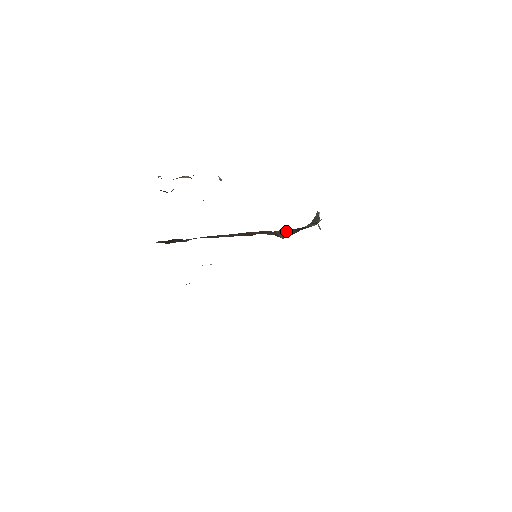
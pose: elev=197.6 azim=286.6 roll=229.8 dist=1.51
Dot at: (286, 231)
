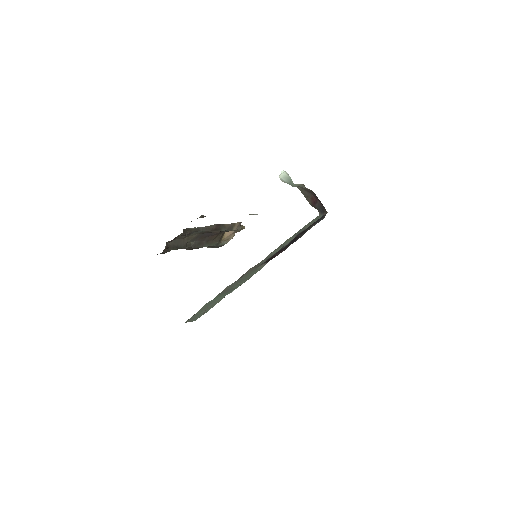
Dot at: occluded
